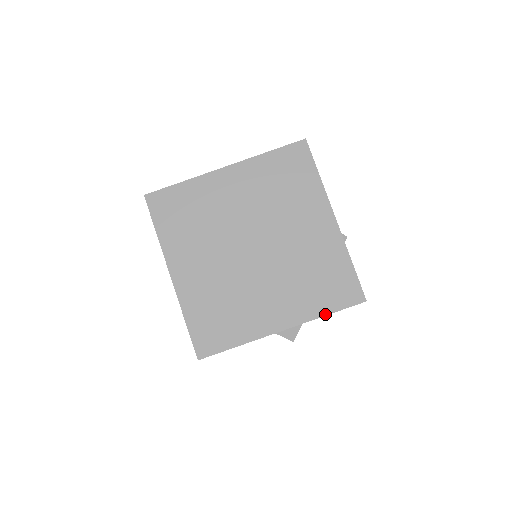
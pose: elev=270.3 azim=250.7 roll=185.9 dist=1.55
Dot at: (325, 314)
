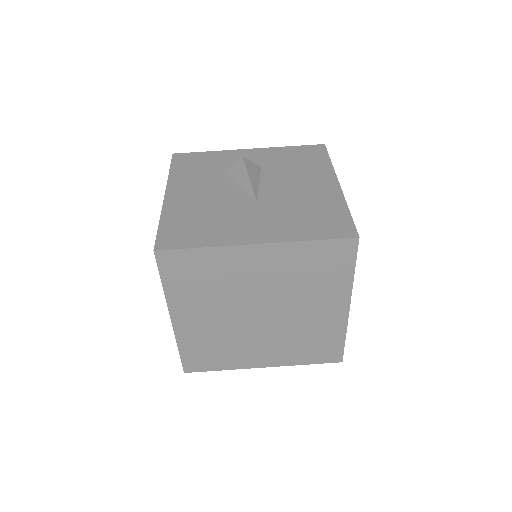
Dot at: (304, 364)
